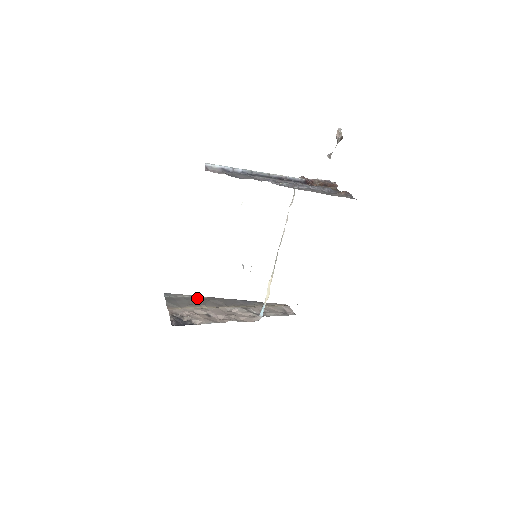
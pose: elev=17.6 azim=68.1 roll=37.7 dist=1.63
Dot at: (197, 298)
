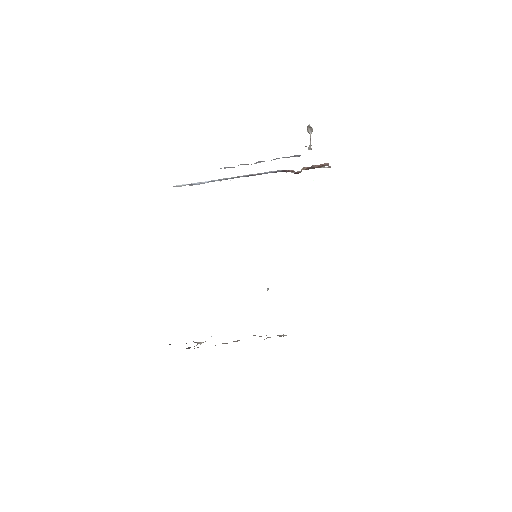
Dot at: occluded
